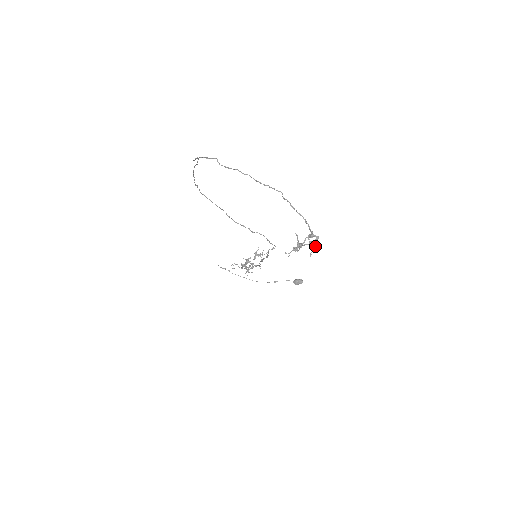
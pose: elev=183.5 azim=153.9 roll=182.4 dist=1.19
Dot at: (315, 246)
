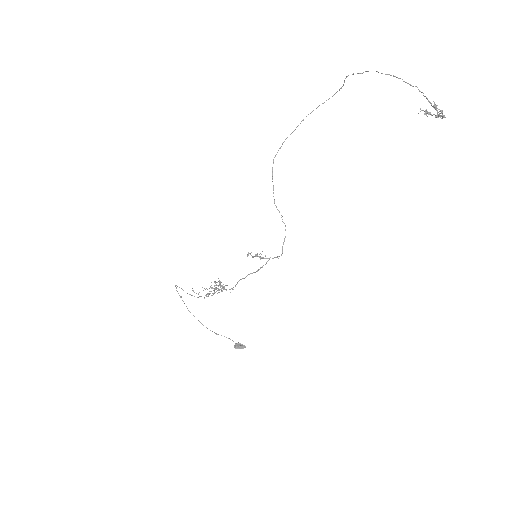
Dot at: (444, 115)
